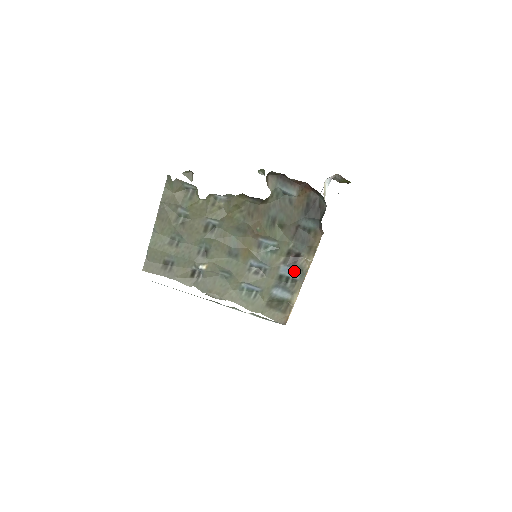
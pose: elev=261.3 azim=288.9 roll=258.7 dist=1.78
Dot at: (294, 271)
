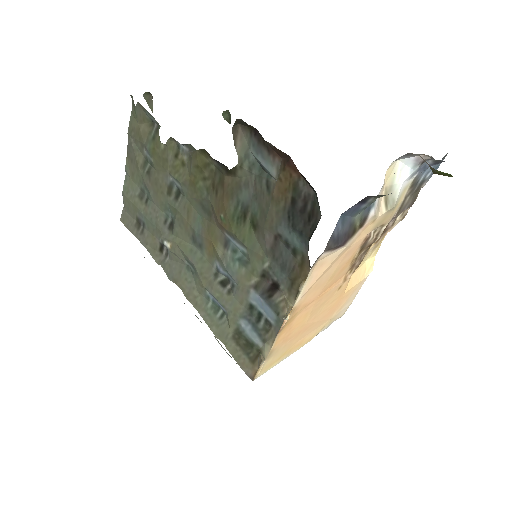
Dot at: (268, 308)
